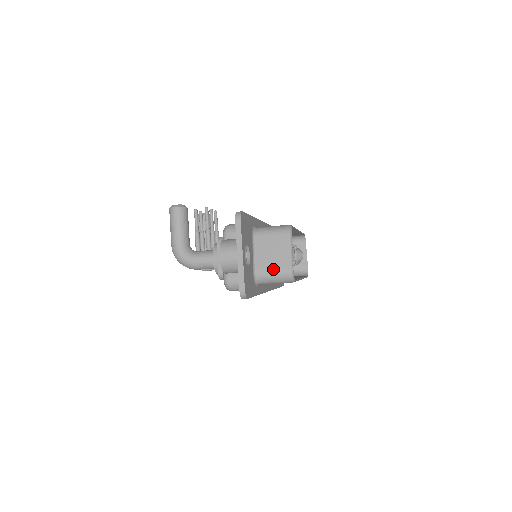
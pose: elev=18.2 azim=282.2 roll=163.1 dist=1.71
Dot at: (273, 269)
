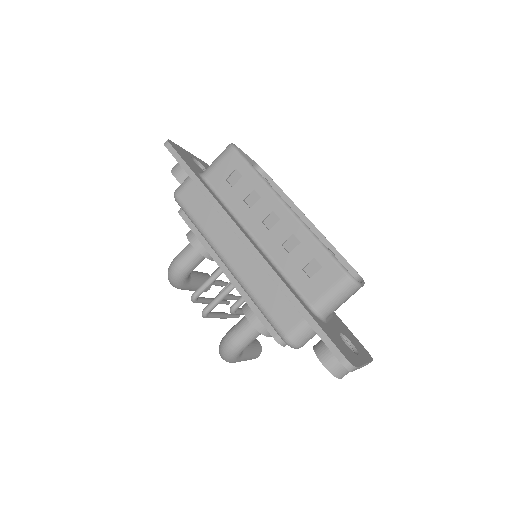
Dot at: occluded
